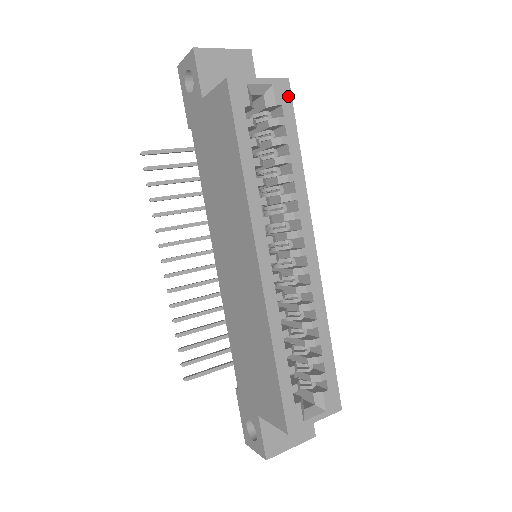
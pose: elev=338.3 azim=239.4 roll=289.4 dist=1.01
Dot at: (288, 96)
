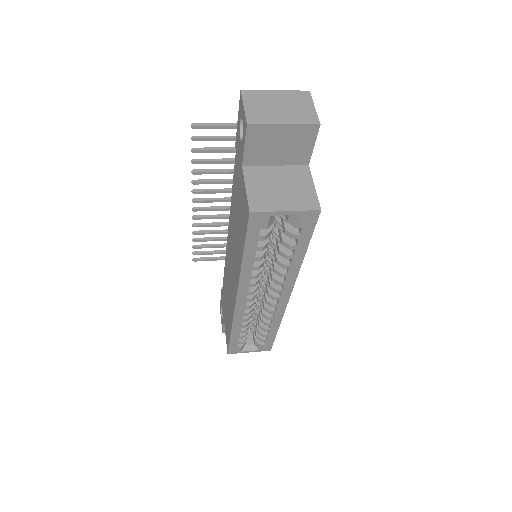
Dot at: (313, 222)
